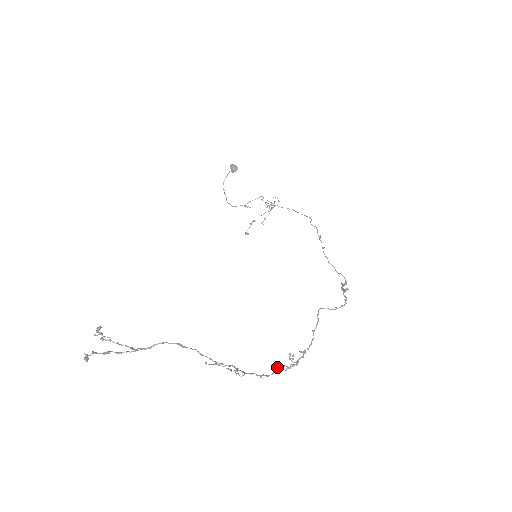
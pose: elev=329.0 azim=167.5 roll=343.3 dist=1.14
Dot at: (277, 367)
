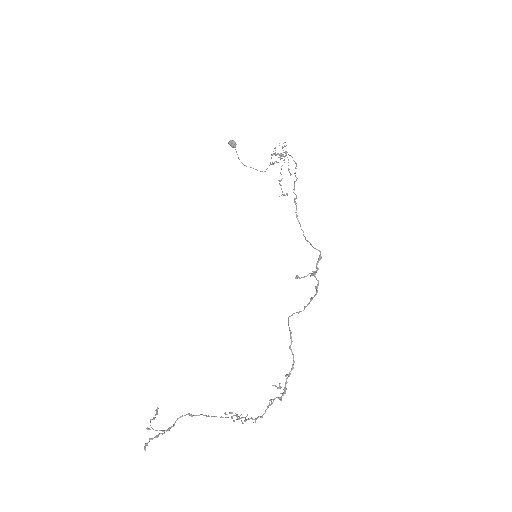
Dot at: occluded
